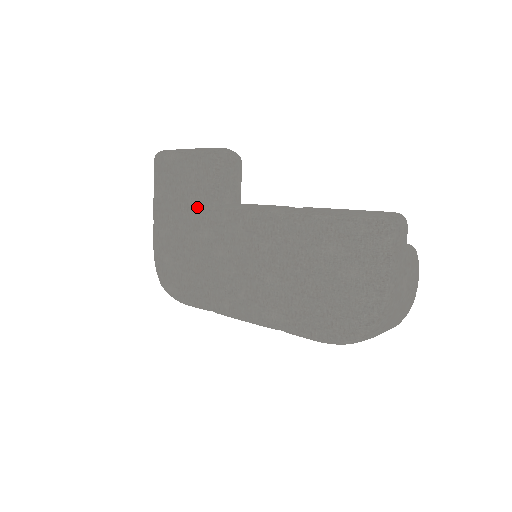
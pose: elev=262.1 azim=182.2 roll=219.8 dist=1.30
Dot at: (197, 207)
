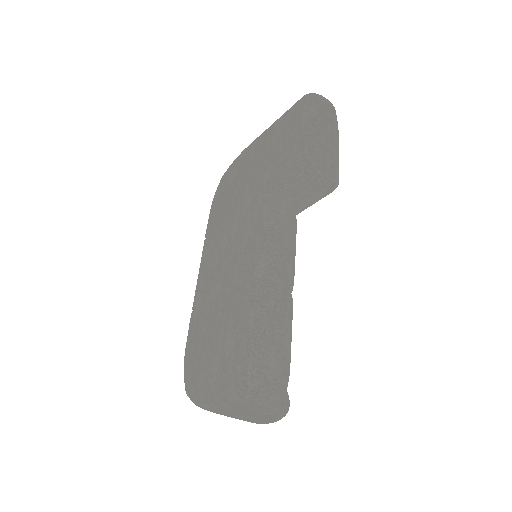
Dot at: (265, 177)
